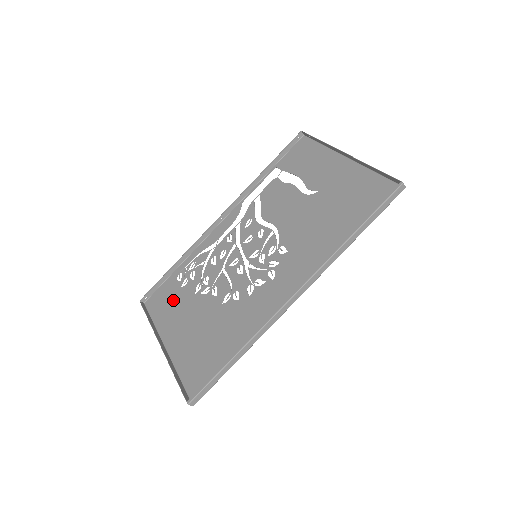
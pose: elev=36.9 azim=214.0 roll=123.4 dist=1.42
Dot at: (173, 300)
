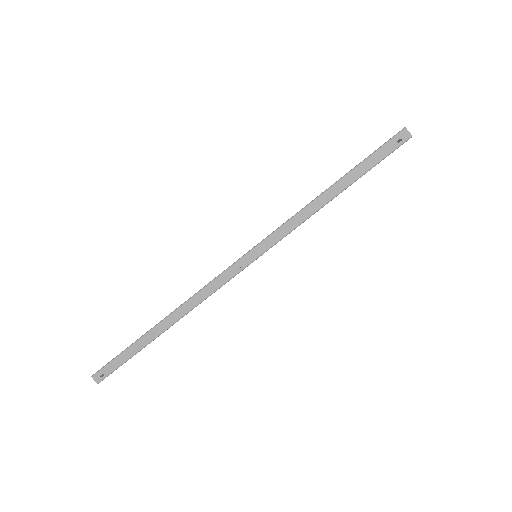
Dot at: occluded
